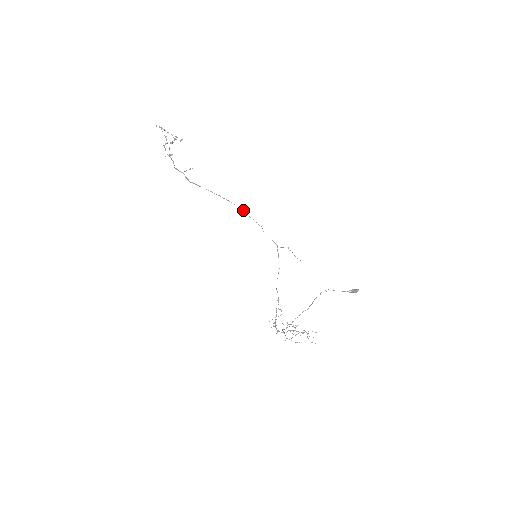
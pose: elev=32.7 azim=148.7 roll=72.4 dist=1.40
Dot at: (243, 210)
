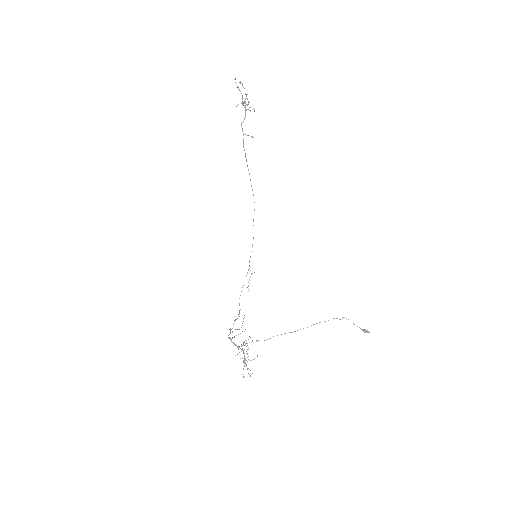
Dot at: occluded
